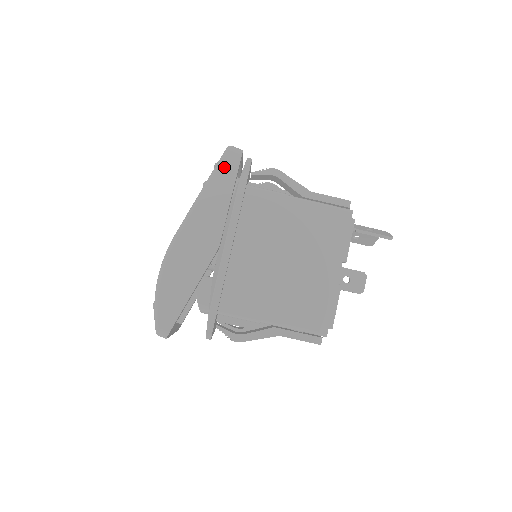
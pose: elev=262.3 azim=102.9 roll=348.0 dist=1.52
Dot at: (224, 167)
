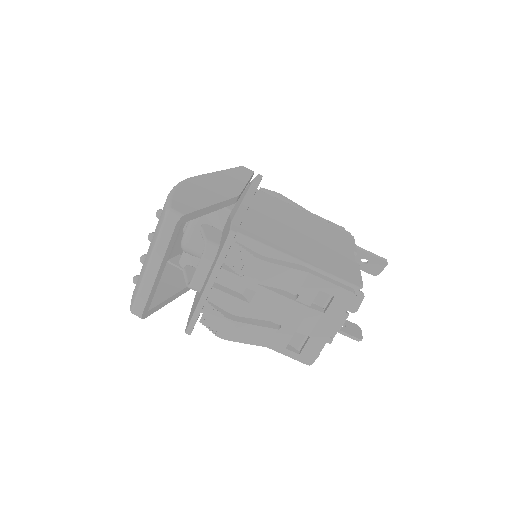
Dot at: (240, 170)
